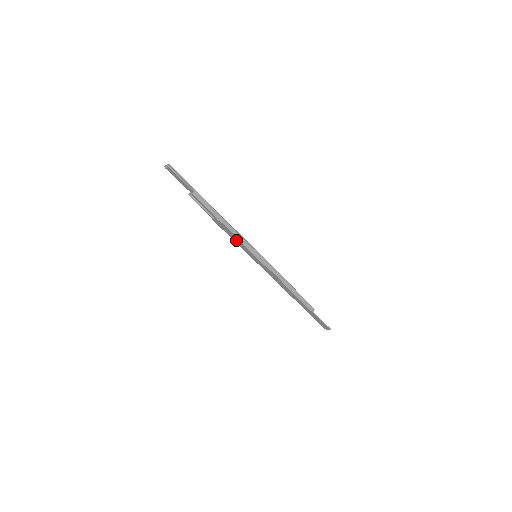
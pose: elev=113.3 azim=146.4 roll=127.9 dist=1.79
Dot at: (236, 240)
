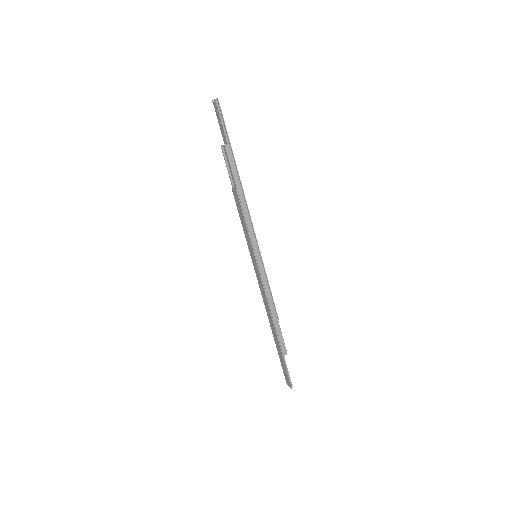
Dot at: (244, 225)
